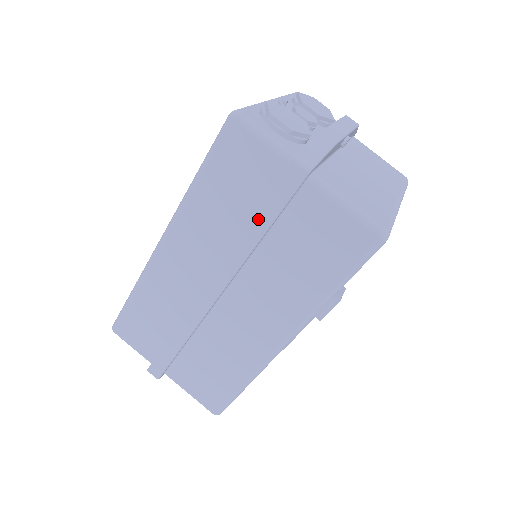
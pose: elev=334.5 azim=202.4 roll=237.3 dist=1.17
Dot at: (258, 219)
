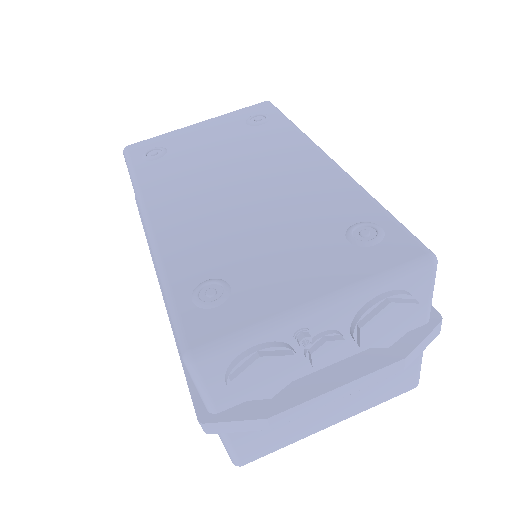
Dot at: (181, 359)
